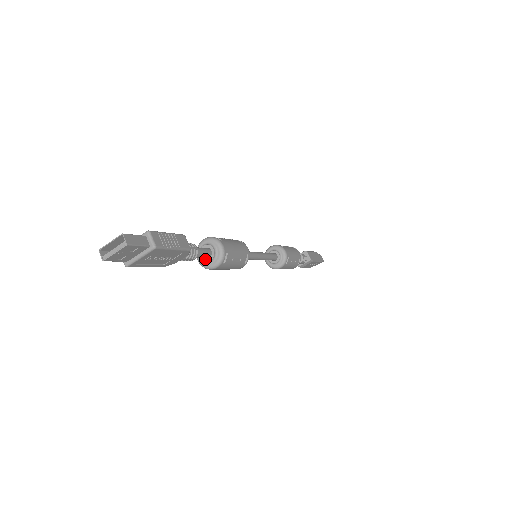
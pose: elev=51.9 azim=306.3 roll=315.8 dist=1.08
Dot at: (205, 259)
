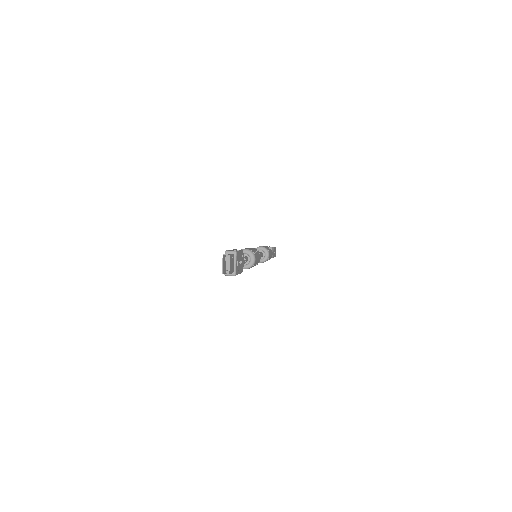
Dot at: (247, 262)
